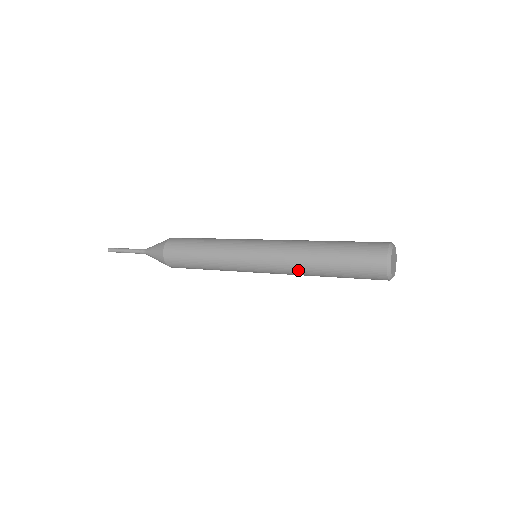
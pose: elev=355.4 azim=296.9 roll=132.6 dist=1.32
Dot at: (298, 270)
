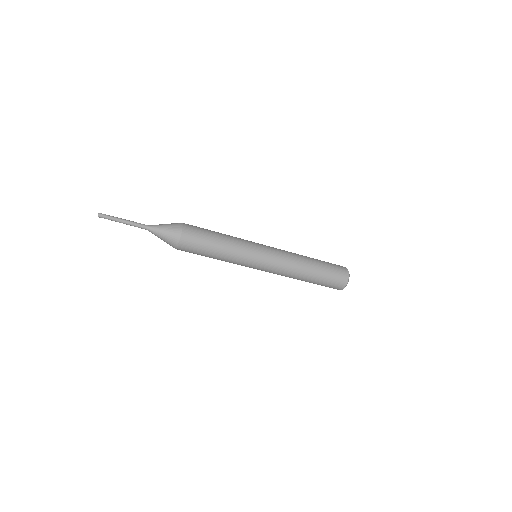
Dot at: (296, 260)
